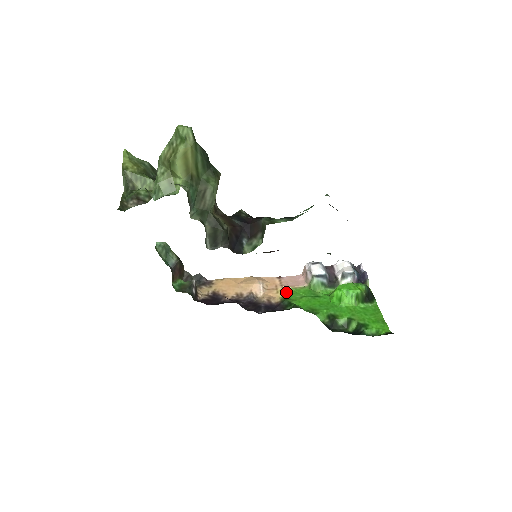
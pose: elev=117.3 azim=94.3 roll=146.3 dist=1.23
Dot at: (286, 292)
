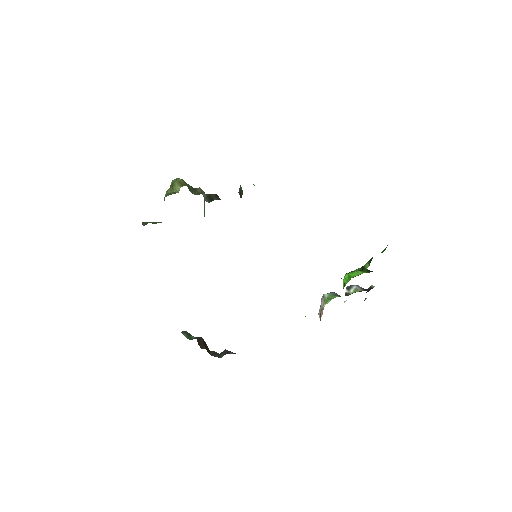
Dot at: occluded
